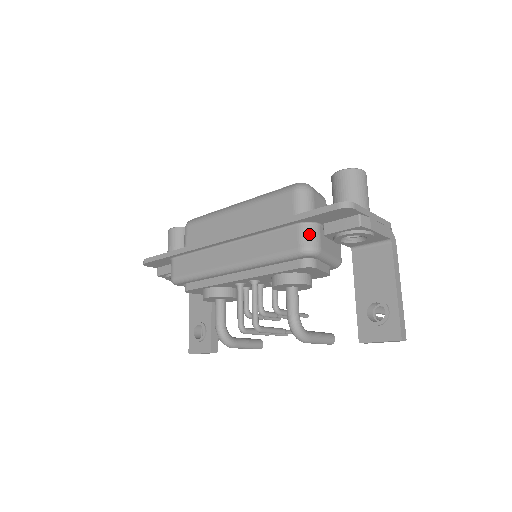
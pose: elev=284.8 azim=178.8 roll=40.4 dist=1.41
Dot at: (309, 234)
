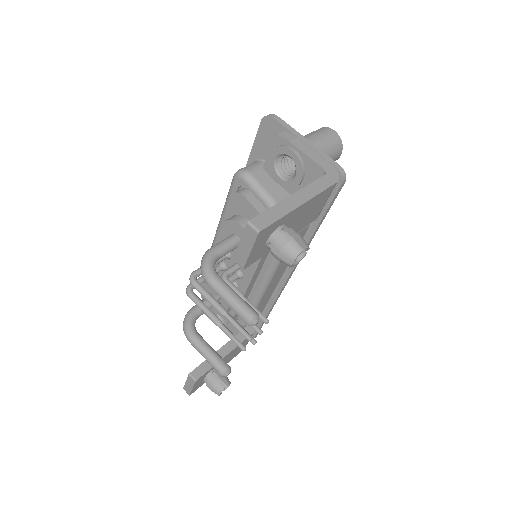
Dot at: (250, 165)
